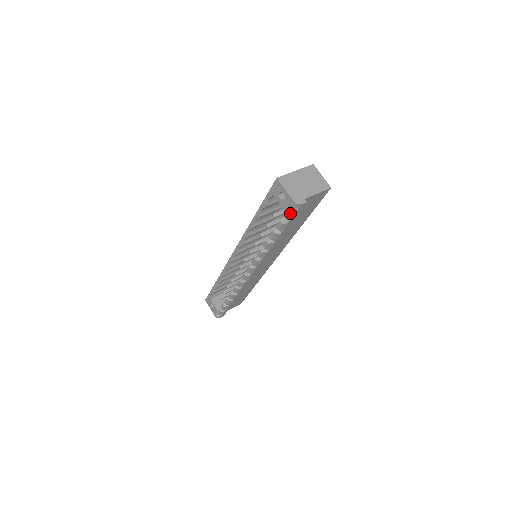
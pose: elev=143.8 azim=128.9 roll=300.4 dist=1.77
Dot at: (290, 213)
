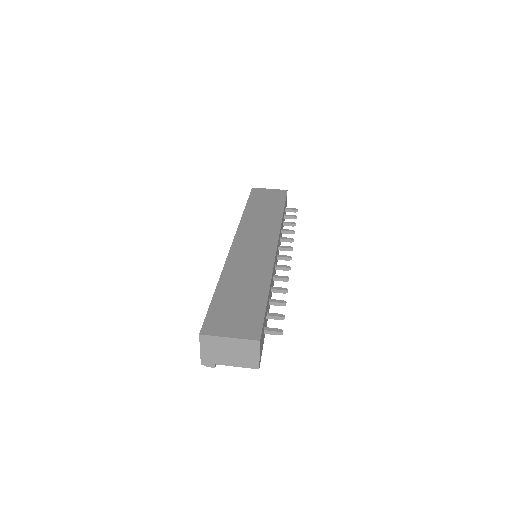
Dot at: occluded
